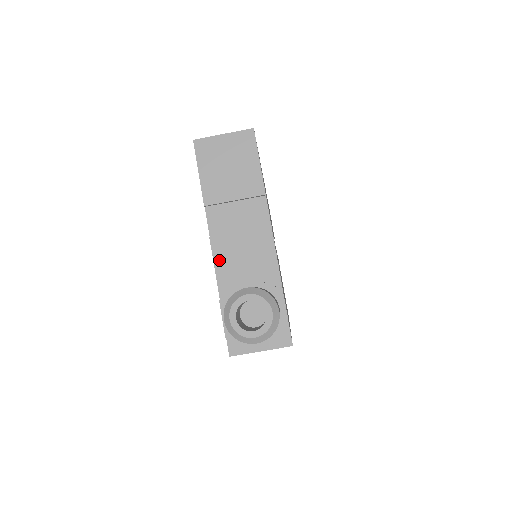
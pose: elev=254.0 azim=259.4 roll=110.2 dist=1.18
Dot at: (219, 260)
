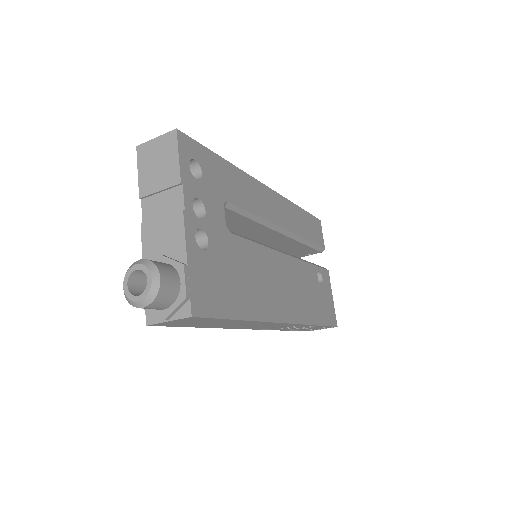
Dot at: (145, 242)
